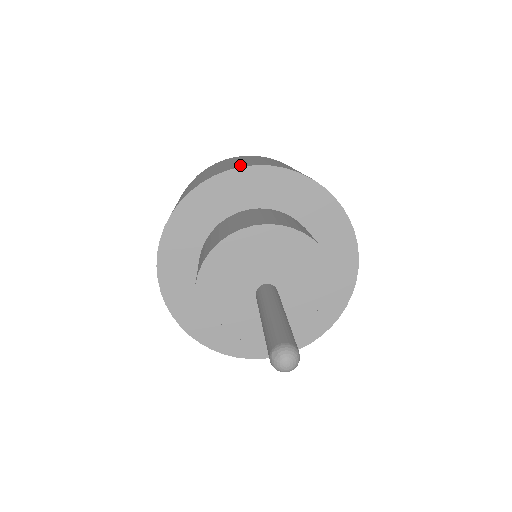
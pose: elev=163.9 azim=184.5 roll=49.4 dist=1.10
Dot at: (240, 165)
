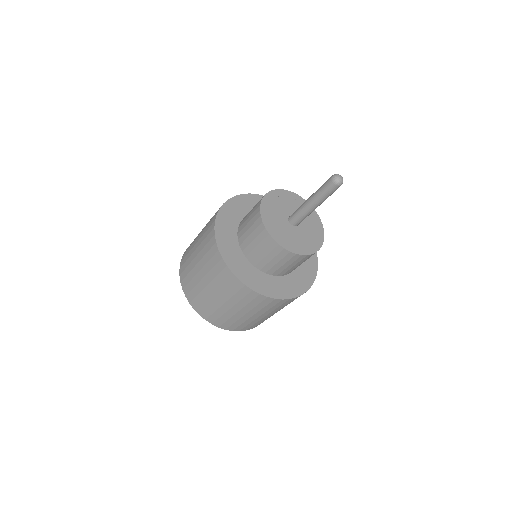
Dot at: occluded
